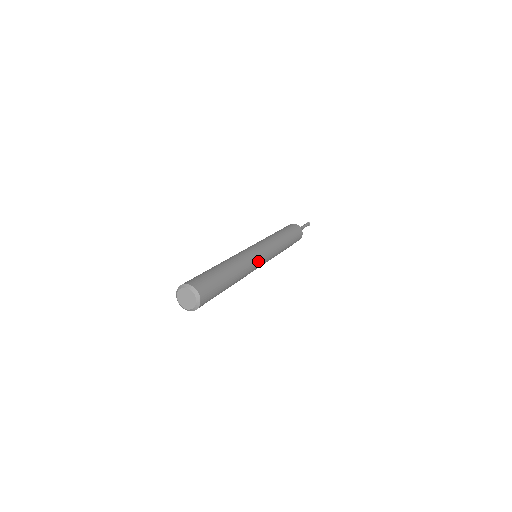
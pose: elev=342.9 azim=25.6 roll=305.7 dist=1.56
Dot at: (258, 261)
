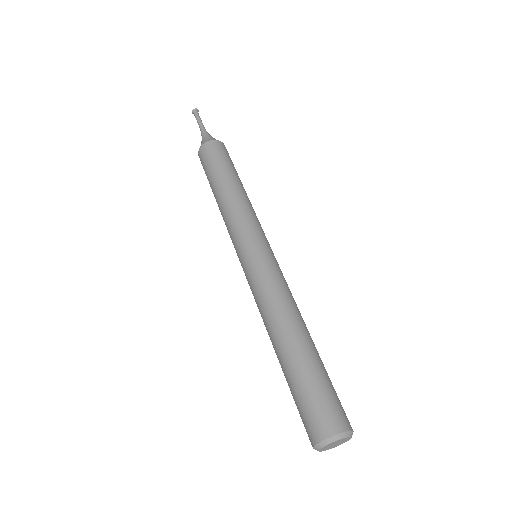
Dot at: (273, 267)
